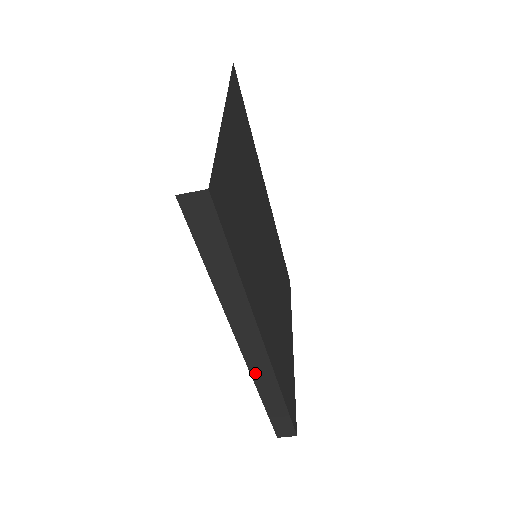
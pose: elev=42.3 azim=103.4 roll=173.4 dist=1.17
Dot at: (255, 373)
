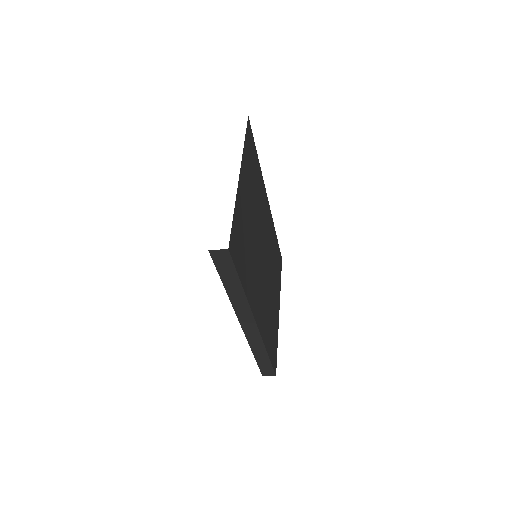
Dot at: (250, 340)
